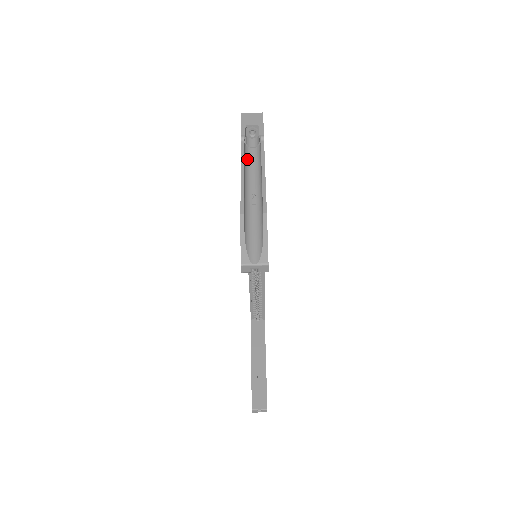
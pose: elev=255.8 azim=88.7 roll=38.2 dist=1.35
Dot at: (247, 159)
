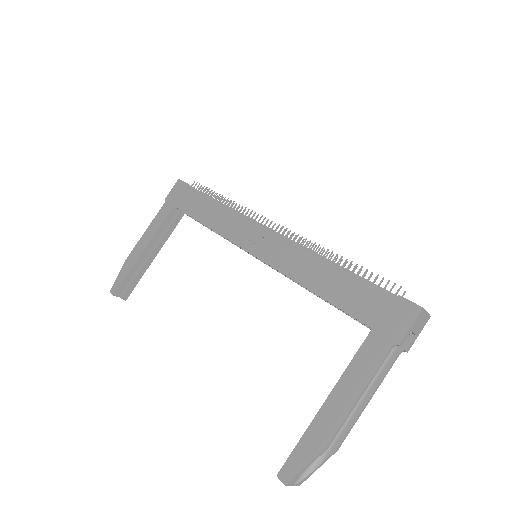
Dot at: (375, 359)
